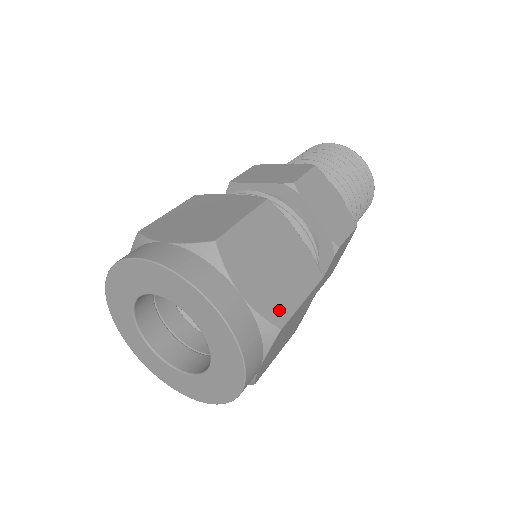
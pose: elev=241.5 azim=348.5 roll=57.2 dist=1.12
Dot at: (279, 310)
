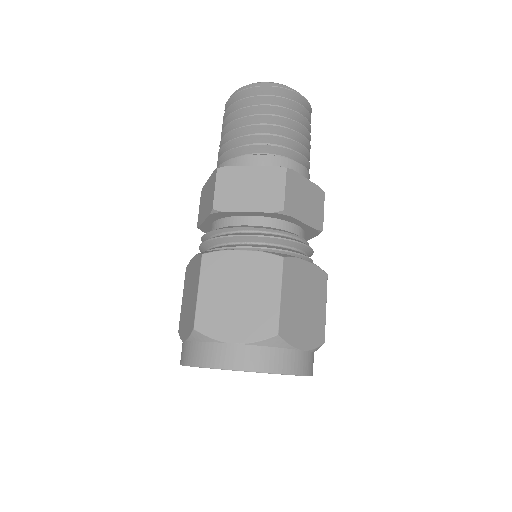
Dot at: (267, 323)
